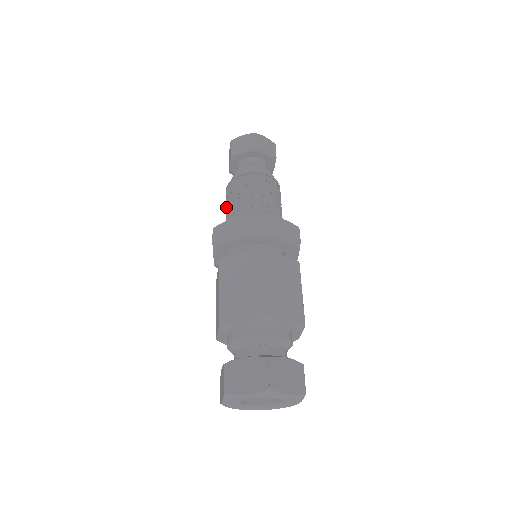
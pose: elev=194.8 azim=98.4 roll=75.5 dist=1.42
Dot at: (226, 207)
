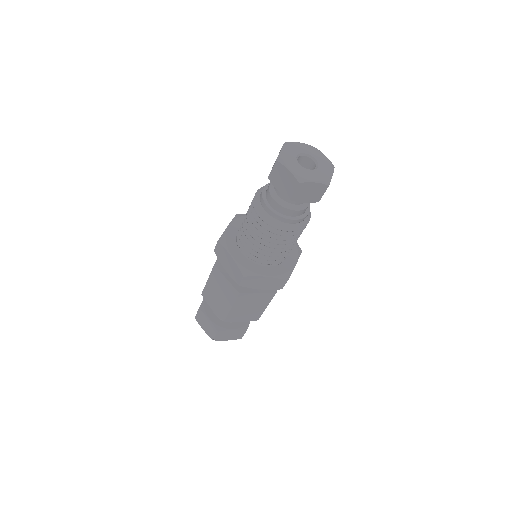
Dot at: (254, 232)
